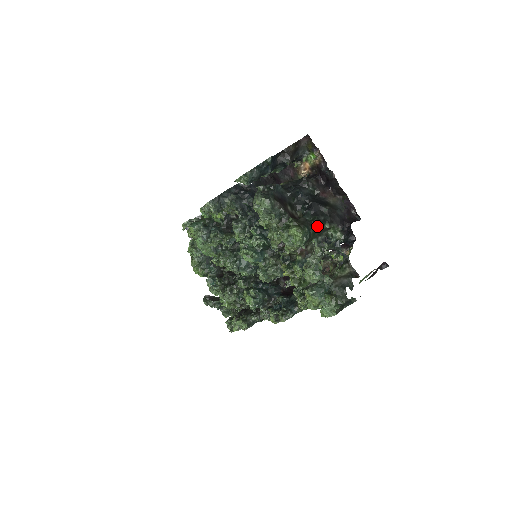
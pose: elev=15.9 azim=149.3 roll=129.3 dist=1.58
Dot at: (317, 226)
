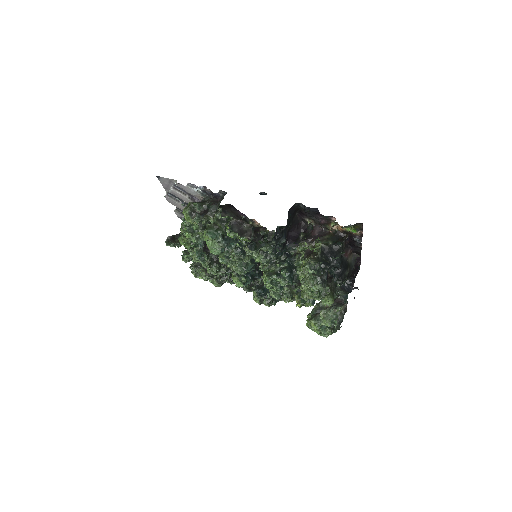
Dot at: occluded
